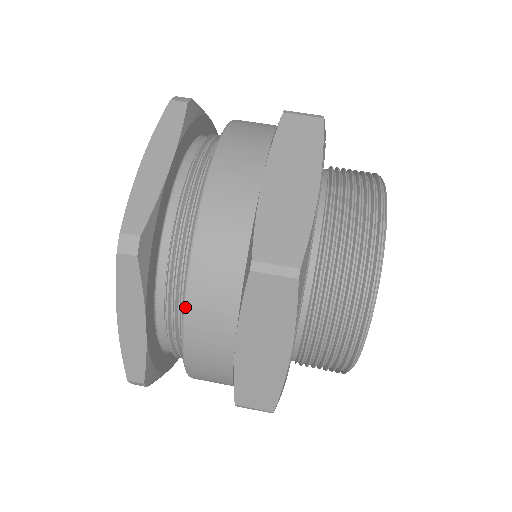
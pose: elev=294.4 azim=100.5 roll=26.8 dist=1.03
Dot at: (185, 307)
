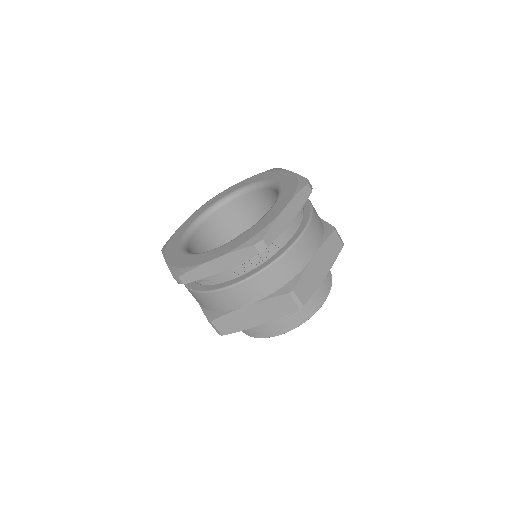
Dot at: (248, 280)
